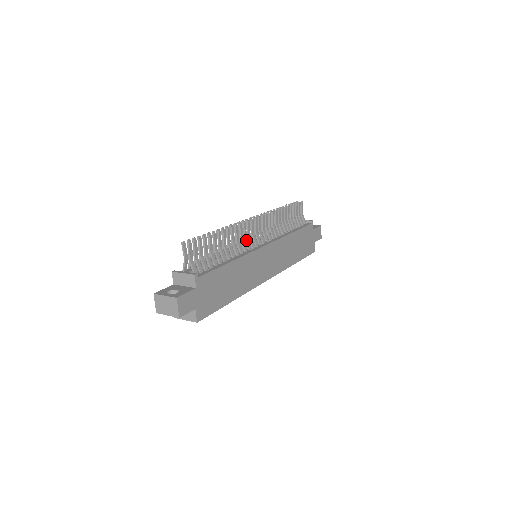
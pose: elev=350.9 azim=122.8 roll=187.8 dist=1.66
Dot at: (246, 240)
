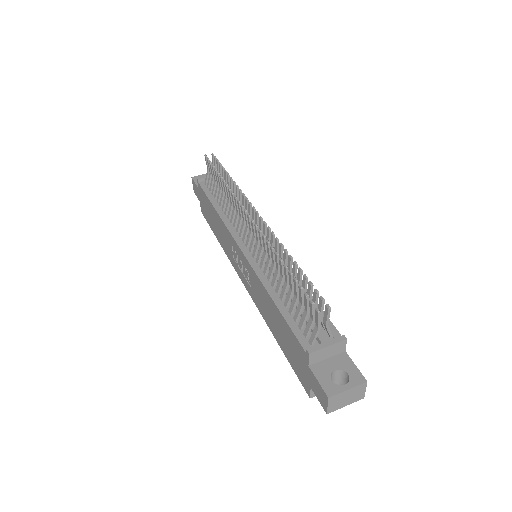
Dot at: occluded
